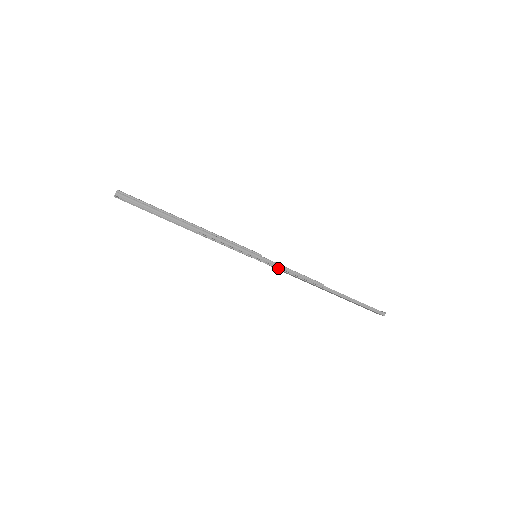
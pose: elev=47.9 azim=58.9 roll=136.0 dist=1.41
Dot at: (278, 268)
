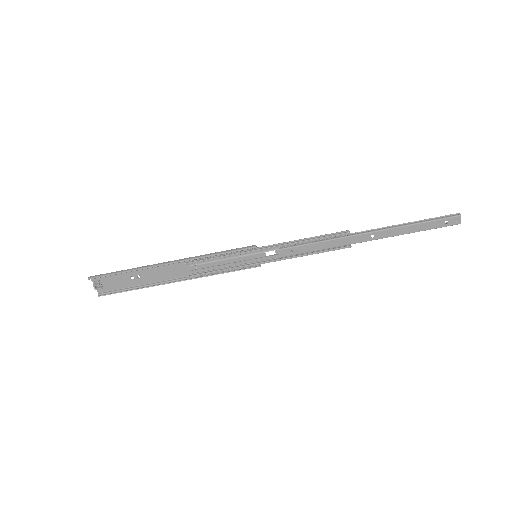
Dot at: (285, 248)
